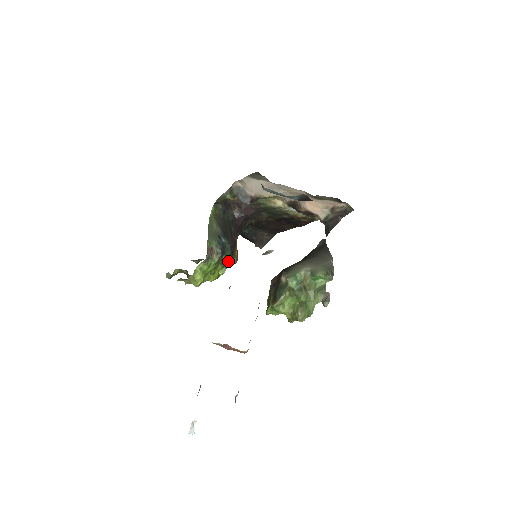
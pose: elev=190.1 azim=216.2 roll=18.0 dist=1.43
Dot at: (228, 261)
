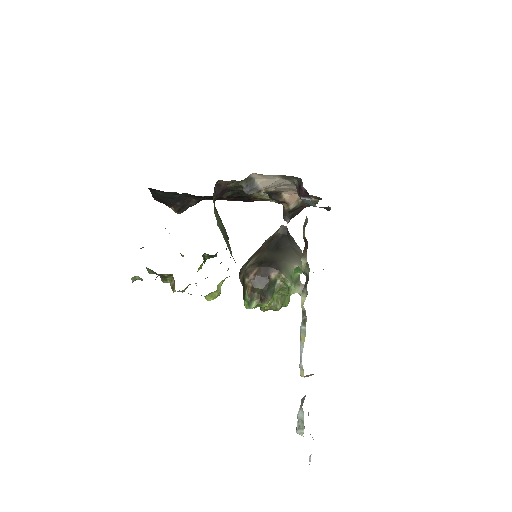
Dot at: occluded
